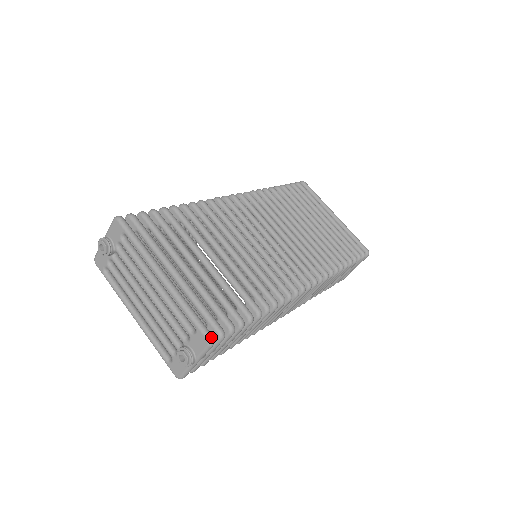
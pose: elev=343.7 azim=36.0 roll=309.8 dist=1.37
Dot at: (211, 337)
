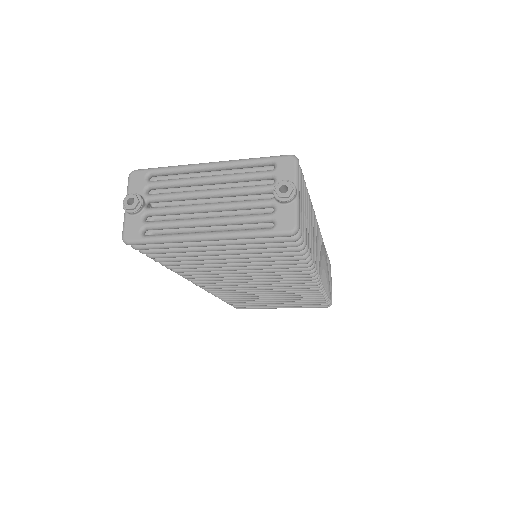
Dot at: (291, 155)
